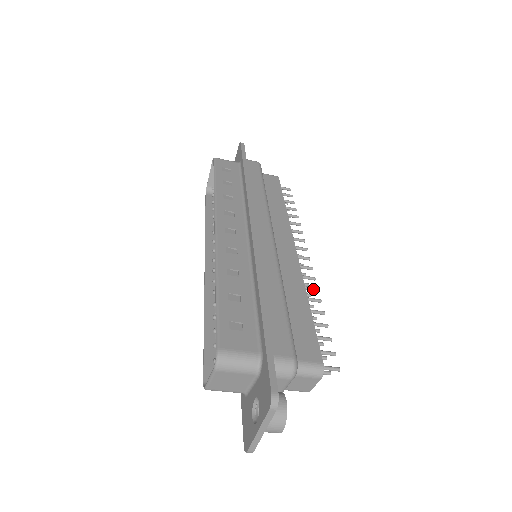
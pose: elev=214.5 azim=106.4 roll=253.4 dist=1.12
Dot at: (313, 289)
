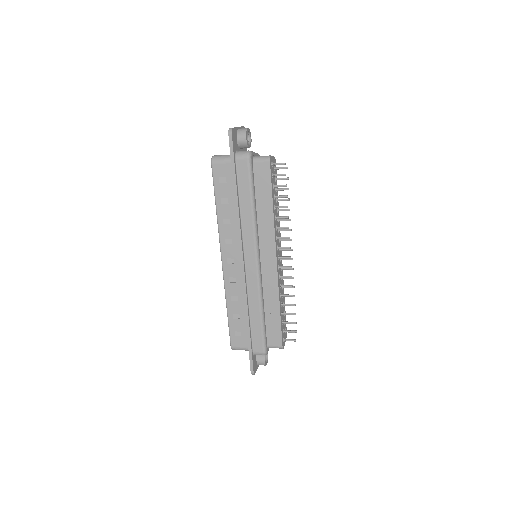
Dot at: occluded
